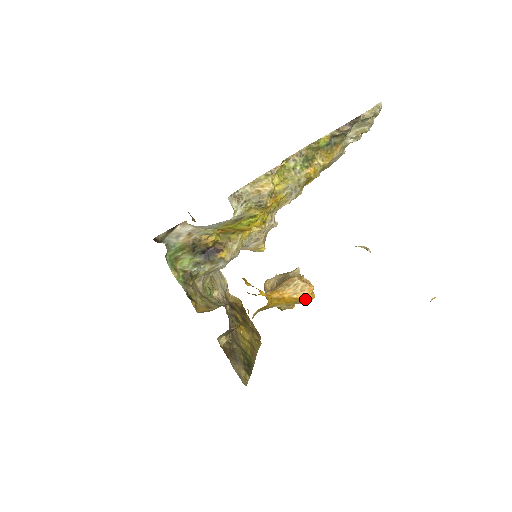
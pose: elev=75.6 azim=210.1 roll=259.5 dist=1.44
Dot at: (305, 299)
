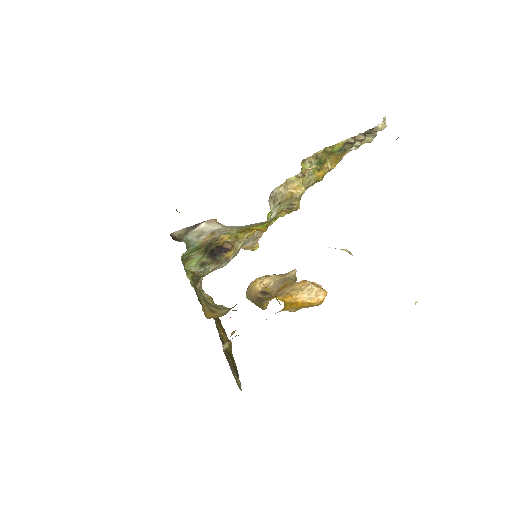
Dot at: (317, 304)
